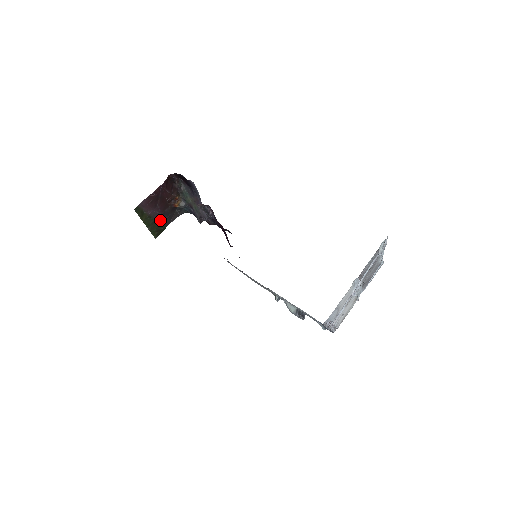
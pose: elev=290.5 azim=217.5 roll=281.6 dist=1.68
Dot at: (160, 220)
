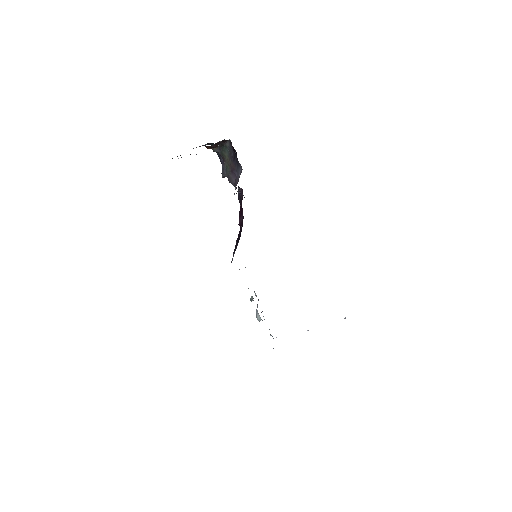
Dot at: occluded
